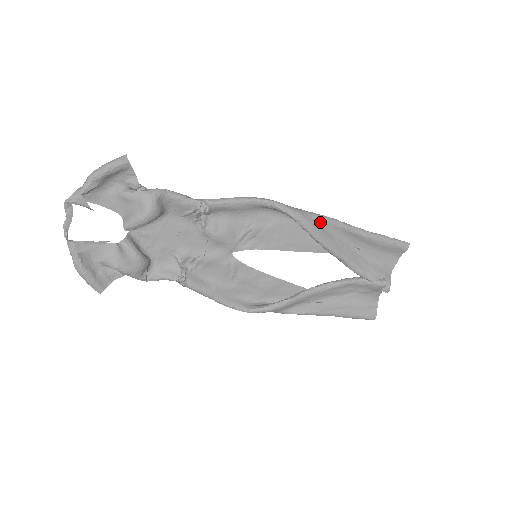
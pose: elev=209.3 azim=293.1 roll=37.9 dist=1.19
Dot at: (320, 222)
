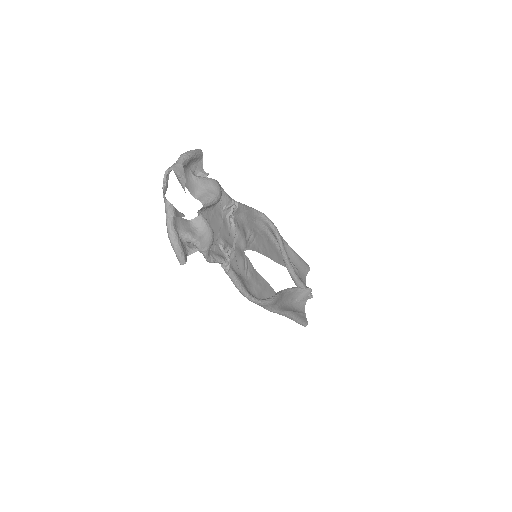
Dot at: occluded
